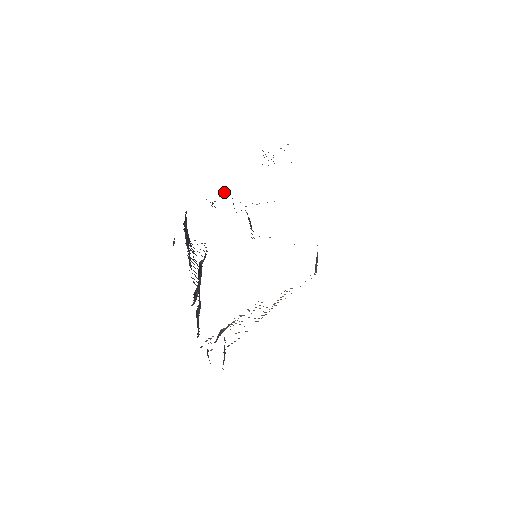
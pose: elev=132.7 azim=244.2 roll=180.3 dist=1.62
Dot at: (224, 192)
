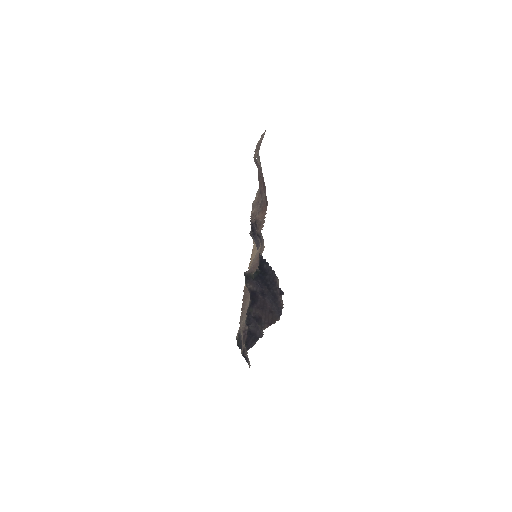
Dot at: (259, 219)
